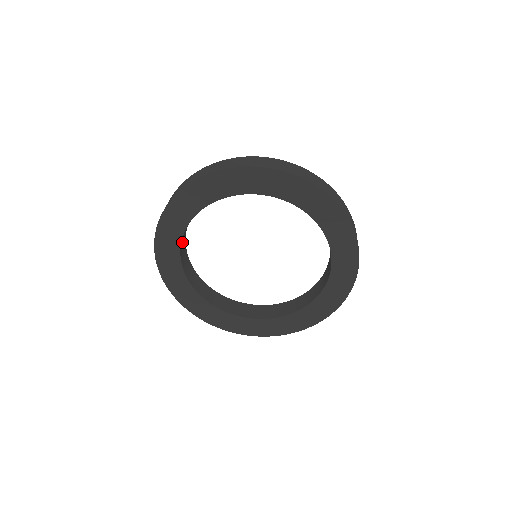
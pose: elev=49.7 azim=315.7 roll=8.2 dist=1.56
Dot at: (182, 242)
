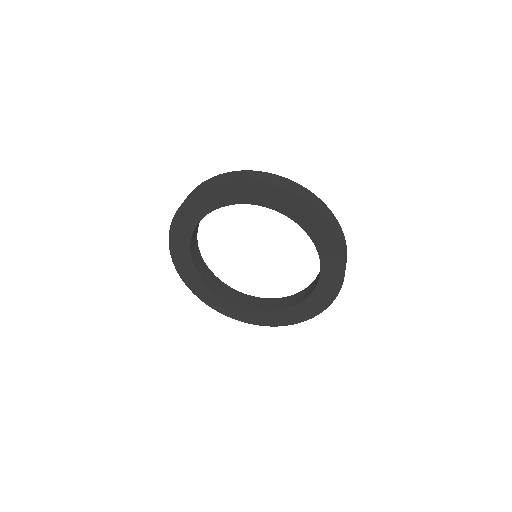
Dot at: occluded
